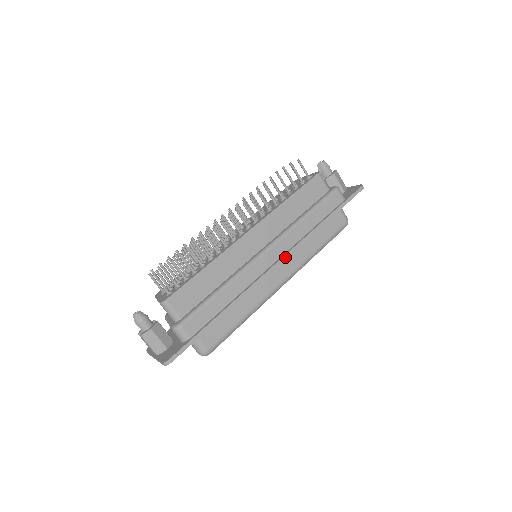
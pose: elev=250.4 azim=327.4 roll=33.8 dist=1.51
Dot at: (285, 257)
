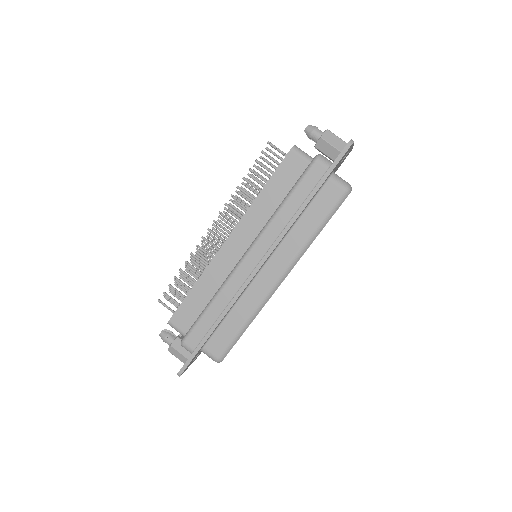
Dot at: (266, 257)
